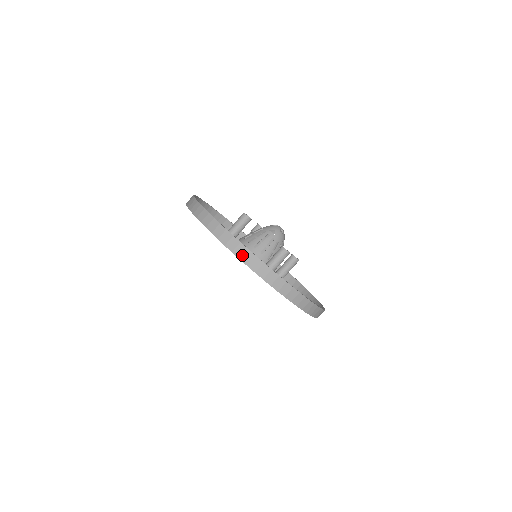
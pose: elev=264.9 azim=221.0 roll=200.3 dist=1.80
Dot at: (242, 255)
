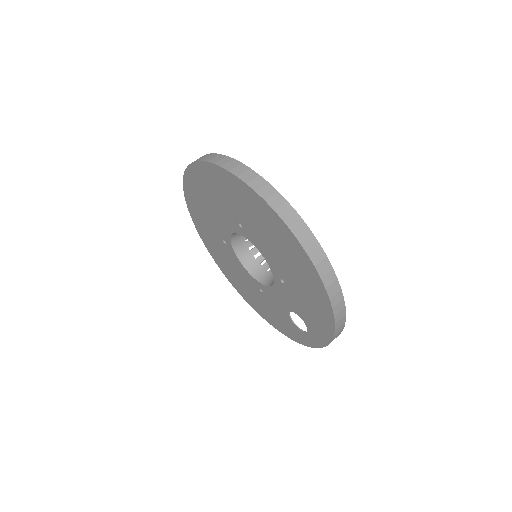
Dot at: occluded
